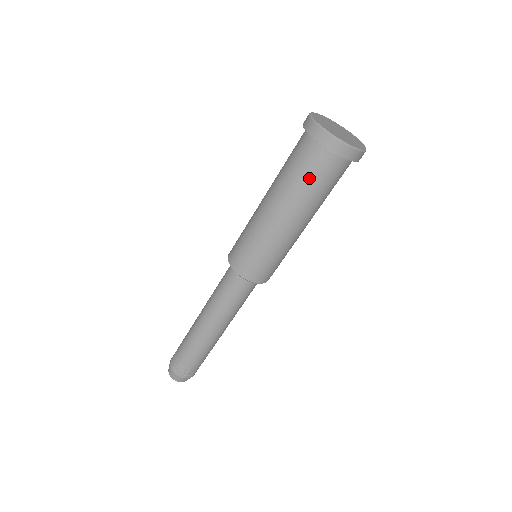
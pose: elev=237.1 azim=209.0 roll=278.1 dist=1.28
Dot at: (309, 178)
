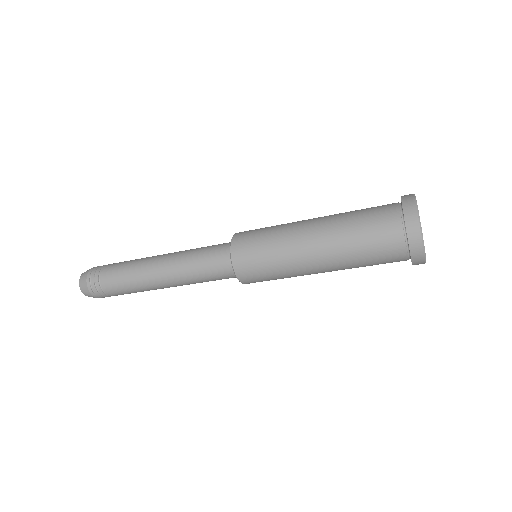
Dot at: occluded
